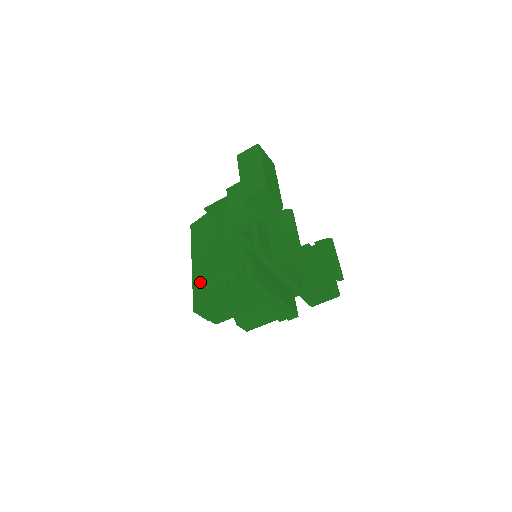
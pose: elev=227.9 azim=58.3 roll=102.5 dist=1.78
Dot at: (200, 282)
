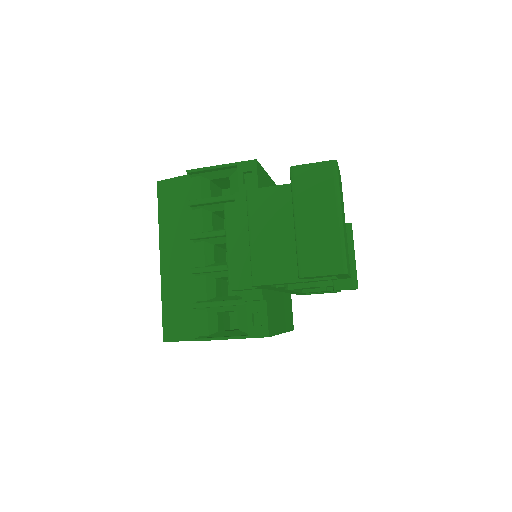
Dot at: (175, 298)
